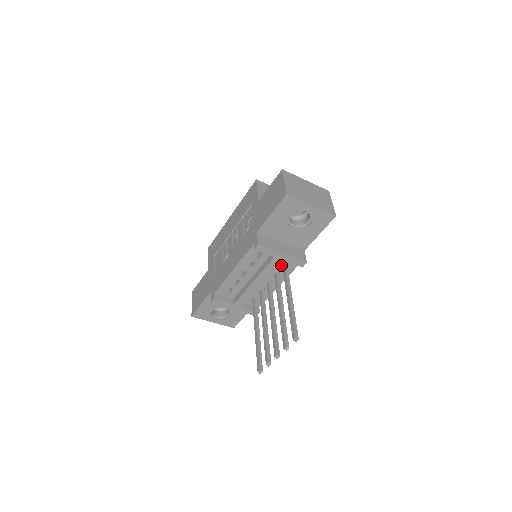
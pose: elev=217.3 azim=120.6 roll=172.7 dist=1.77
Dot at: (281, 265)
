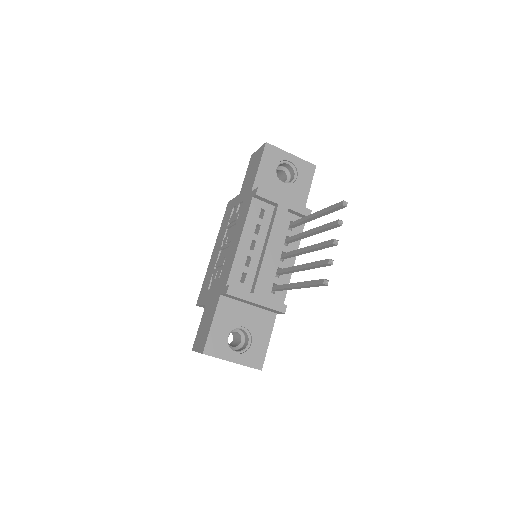
Dot at: (288, 227)
